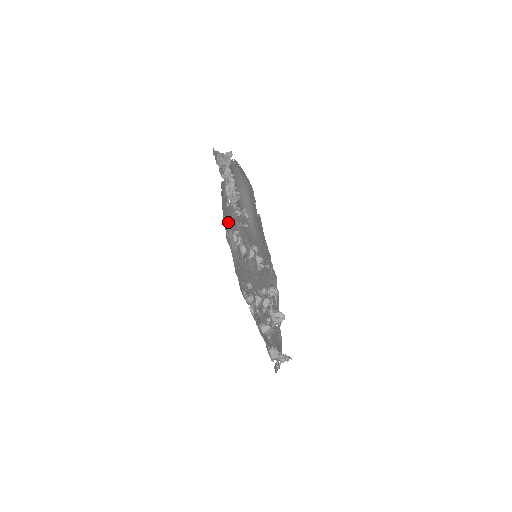
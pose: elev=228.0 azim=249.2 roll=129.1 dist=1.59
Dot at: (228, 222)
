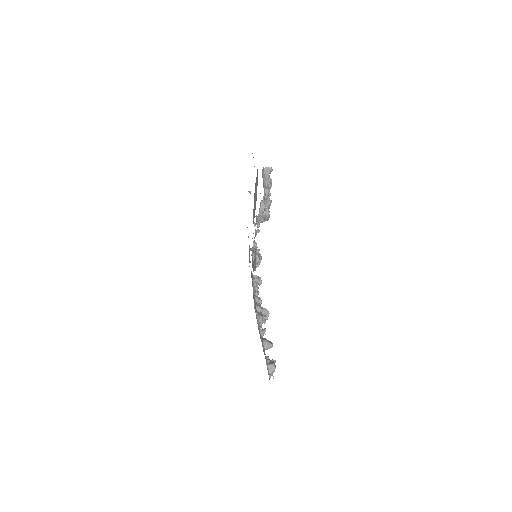
Dot at: occluded
